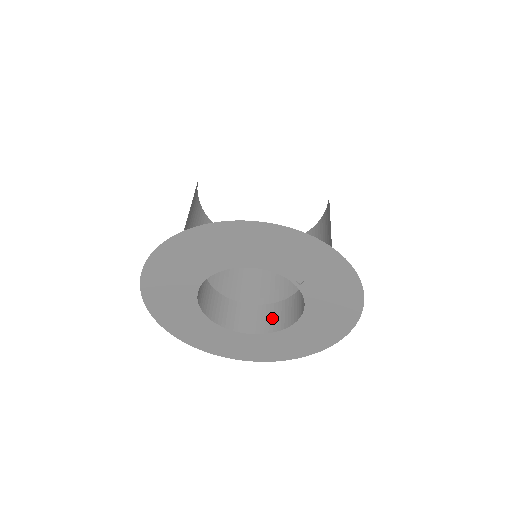
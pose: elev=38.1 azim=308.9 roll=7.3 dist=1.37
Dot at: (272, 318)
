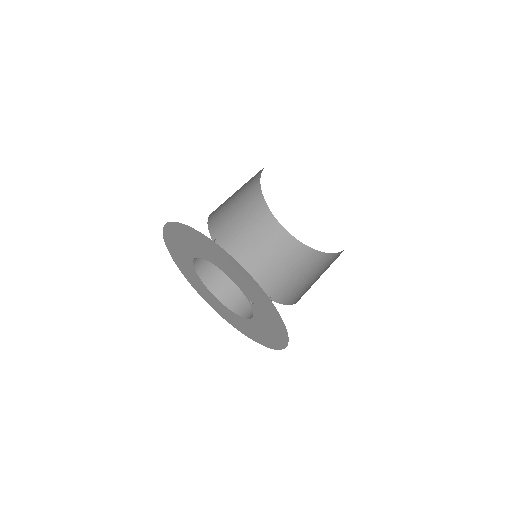
Dot at: (242, 302)
